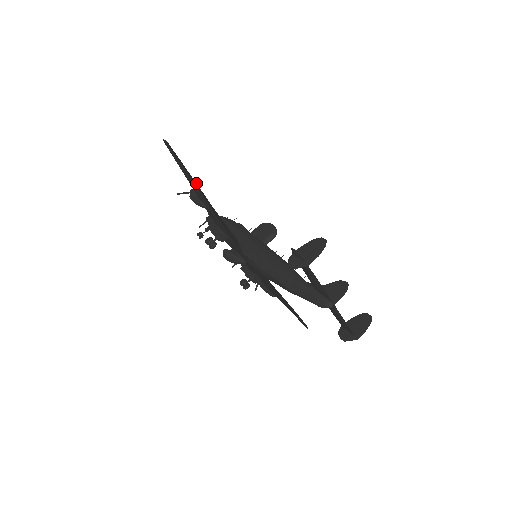
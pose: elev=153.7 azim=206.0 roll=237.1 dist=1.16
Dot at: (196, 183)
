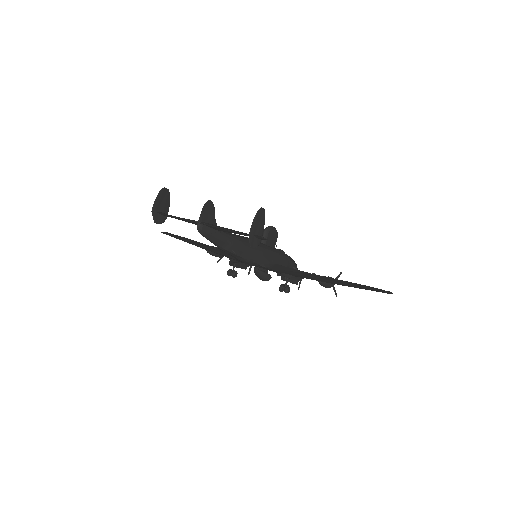
Dot at: (197, 242)
